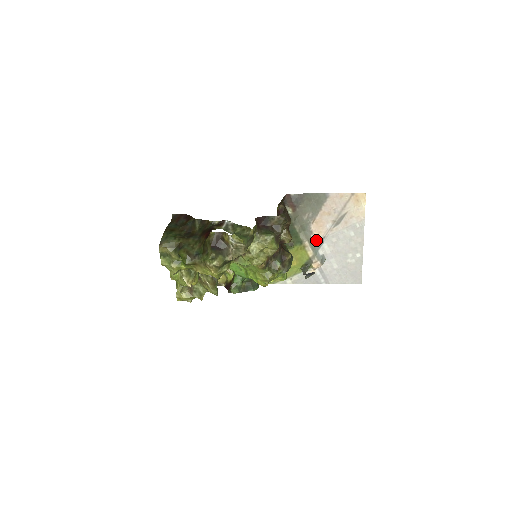
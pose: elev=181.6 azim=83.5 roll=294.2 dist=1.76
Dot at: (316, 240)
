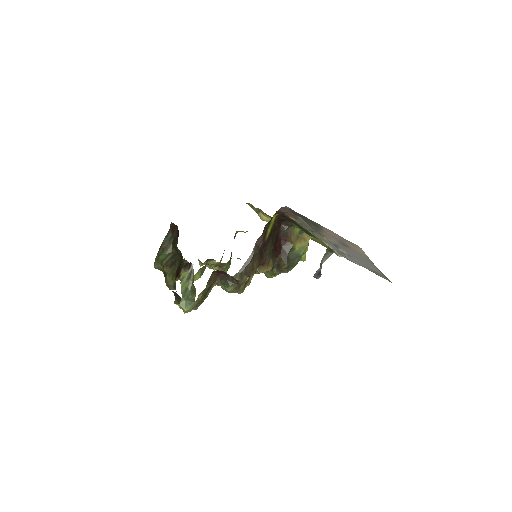
Dot at: (331, 242)
